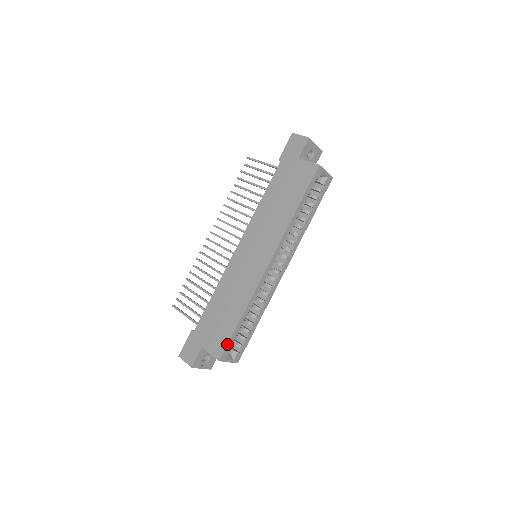
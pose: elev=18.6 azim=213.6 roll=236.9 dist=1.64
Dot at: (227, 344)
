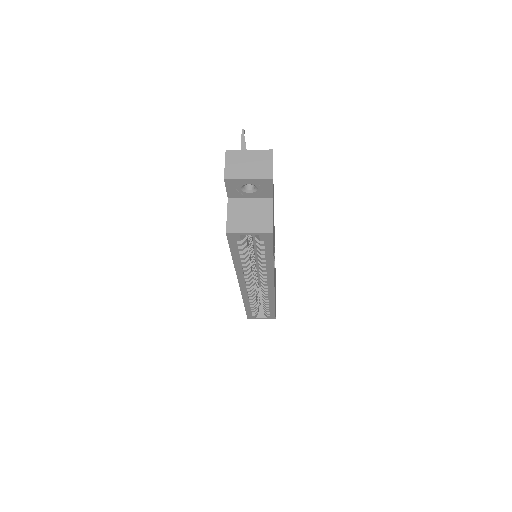
Dot at: (246, 313)
